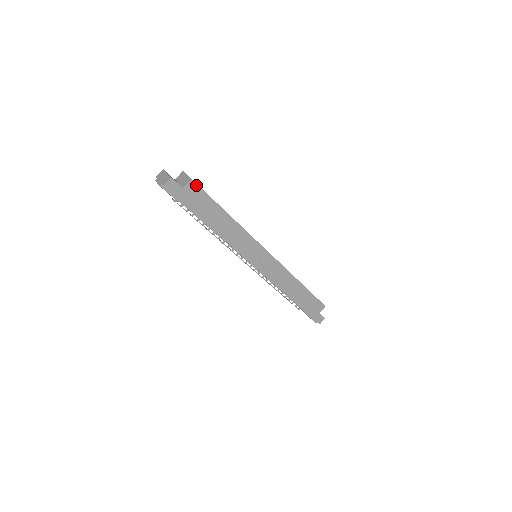
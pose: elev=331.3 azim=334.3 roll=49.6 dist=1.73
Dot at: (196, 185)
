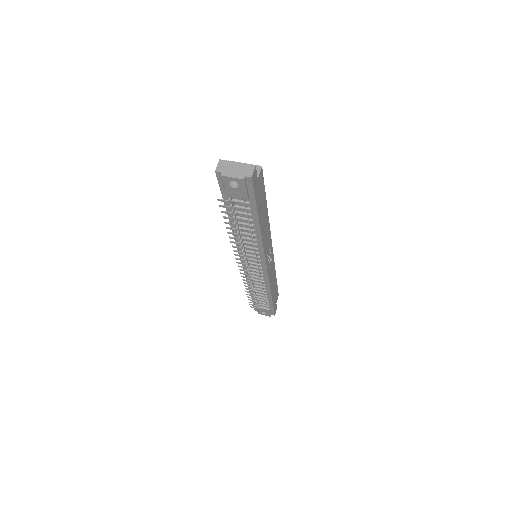
Dot at: (262, 174)
